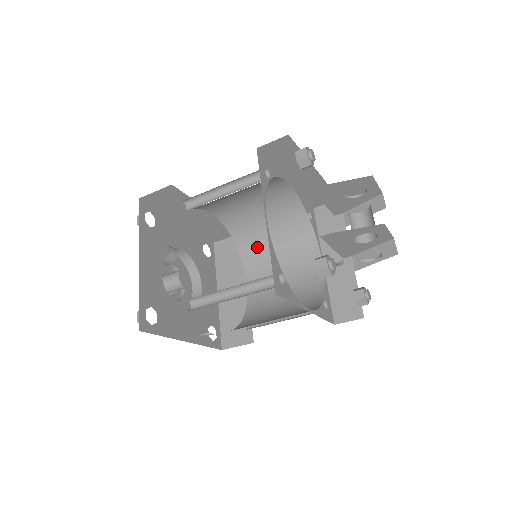
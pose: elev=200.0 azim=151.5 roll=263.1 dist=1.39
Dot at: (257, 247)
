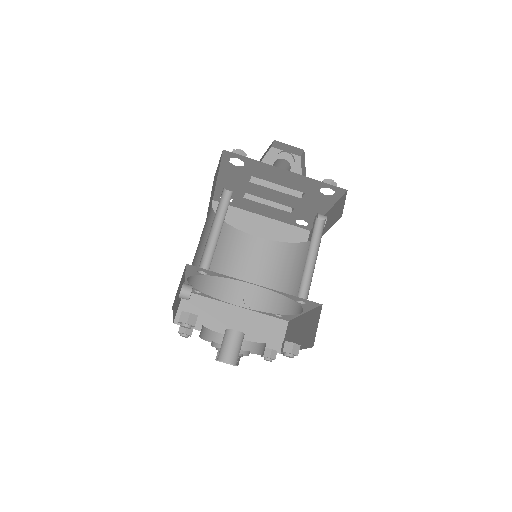
Dot at: occluded
